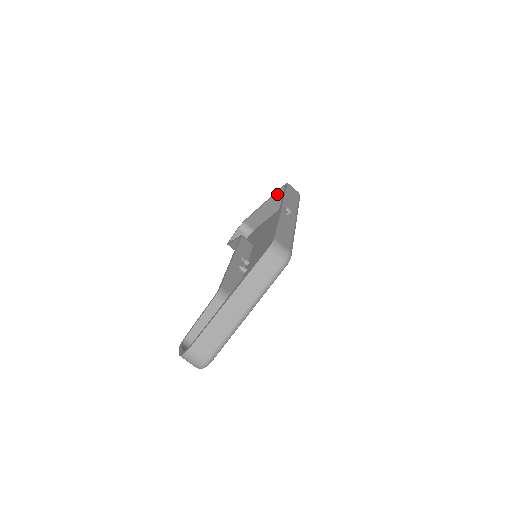
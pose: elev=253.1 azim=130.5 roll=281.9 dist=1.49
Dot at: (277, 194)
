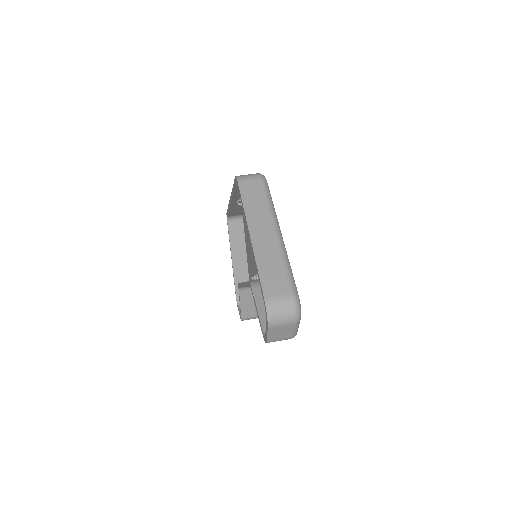
Dot at: (230, 235)
